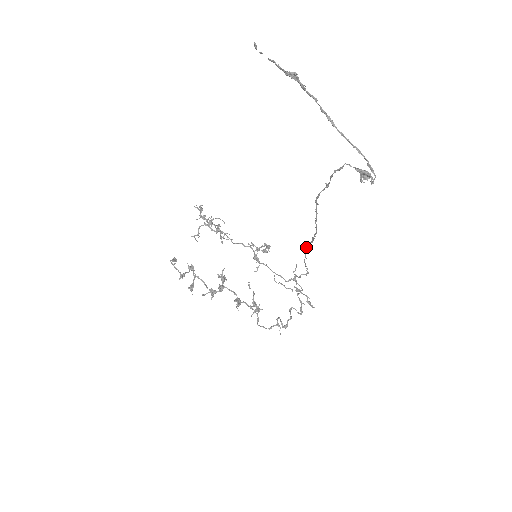
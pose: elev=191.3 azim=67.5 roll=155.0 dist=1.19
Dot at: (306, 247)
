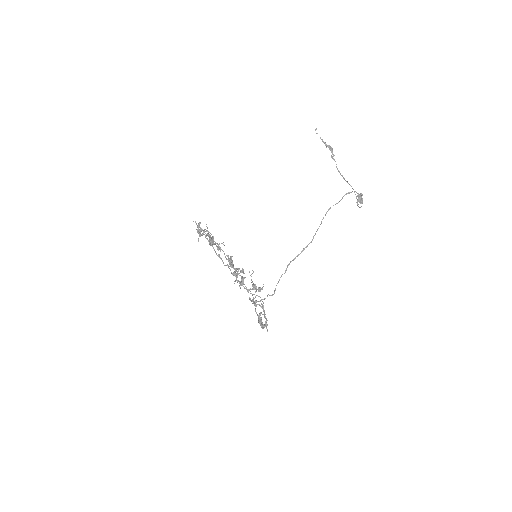
Dot at: occluded
